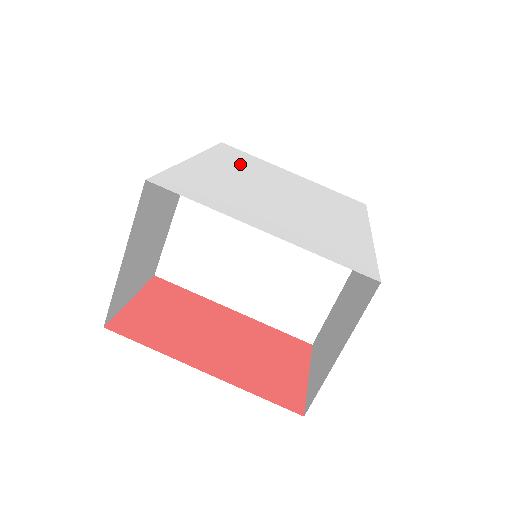
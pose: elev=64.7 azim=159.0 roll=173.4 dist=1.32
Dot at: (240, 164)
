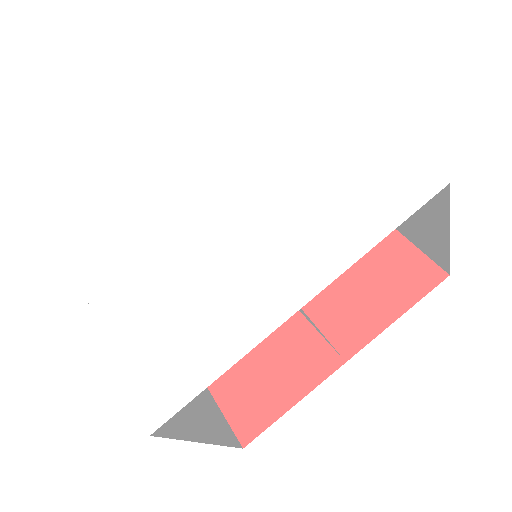
Dot at: (231, 131)
